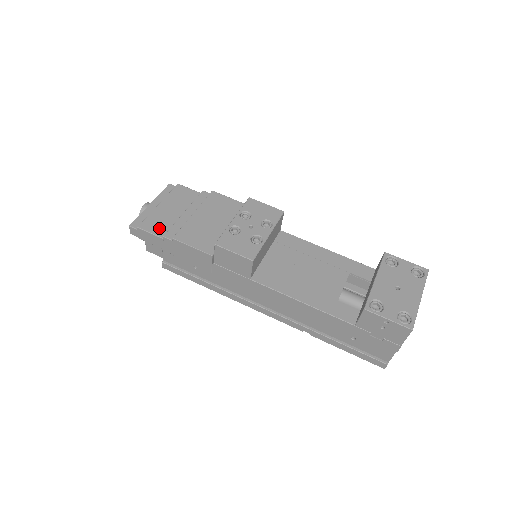
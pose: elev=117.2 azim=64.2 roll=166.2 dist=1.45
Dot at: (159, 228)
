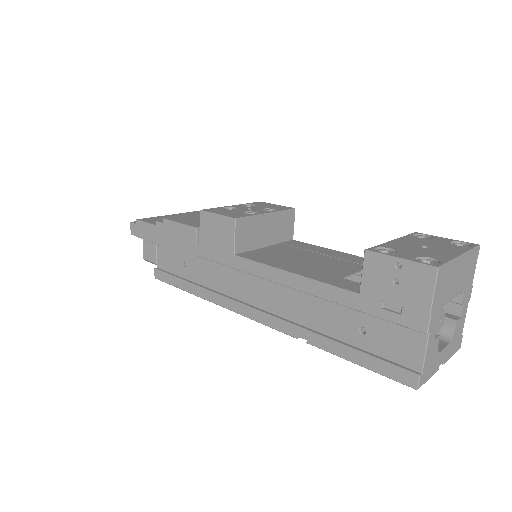
Dot at: occluded
